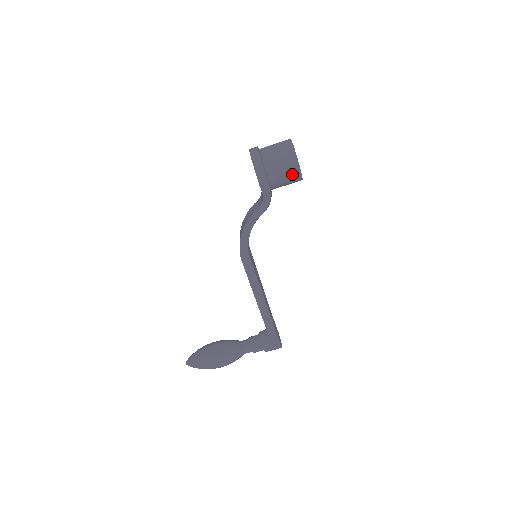
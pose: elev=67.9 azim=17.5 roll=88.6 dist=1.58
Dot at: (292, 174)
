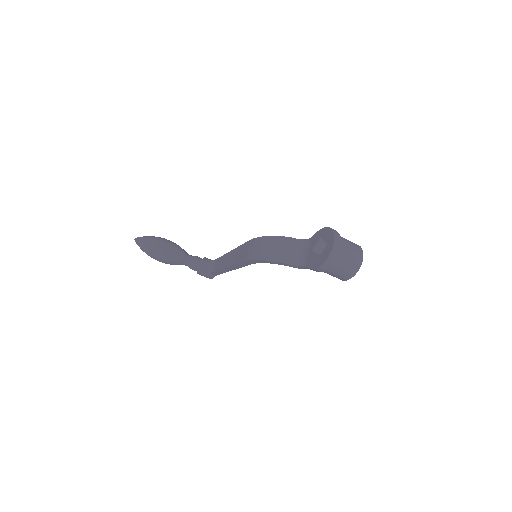
Dot at: occluded
